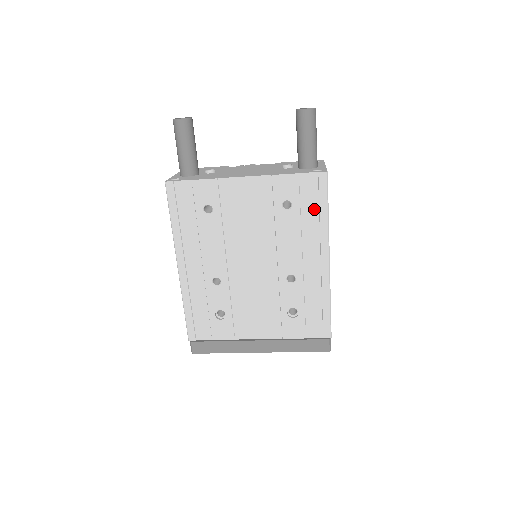
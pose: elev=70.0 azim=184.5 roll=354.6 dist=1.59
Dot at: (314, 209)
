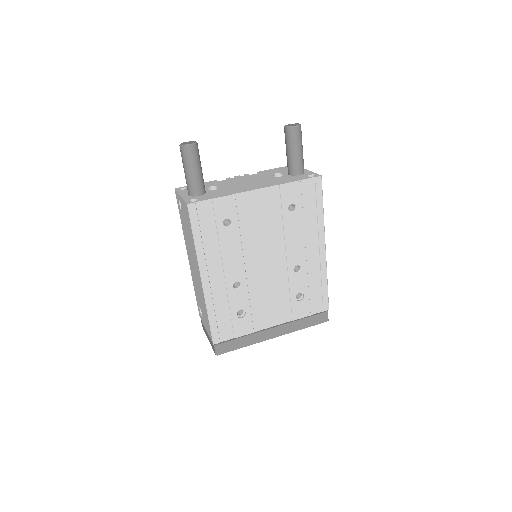
Dot at: (313, 208)
